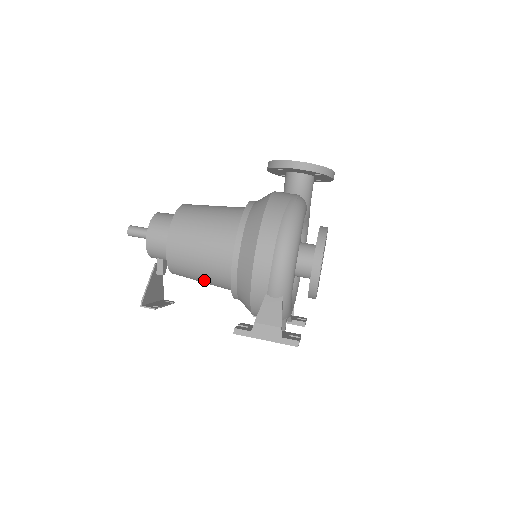
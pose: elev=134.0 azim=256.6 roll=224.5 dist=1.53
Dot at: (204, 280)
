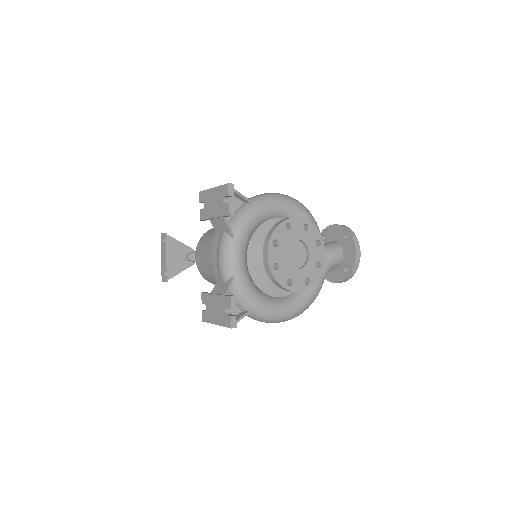
Dot at: (211, 240)
